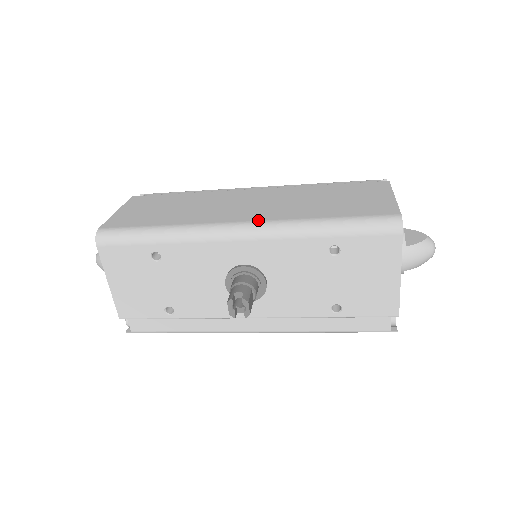
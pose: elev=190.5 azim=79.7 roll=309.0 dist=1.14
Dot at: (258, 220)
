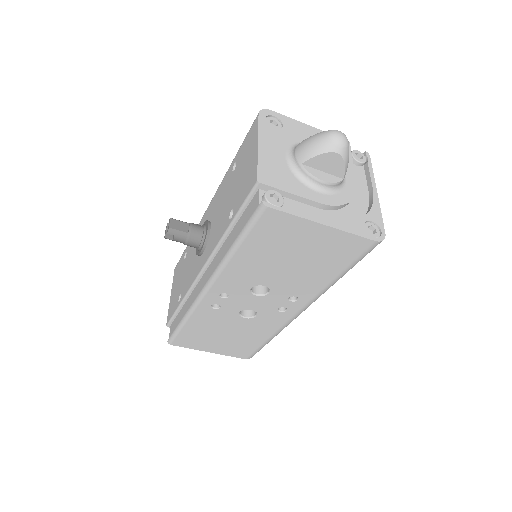
Dot at: occluded
